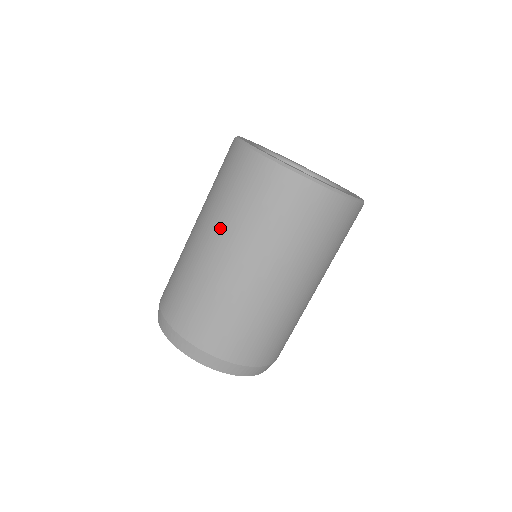
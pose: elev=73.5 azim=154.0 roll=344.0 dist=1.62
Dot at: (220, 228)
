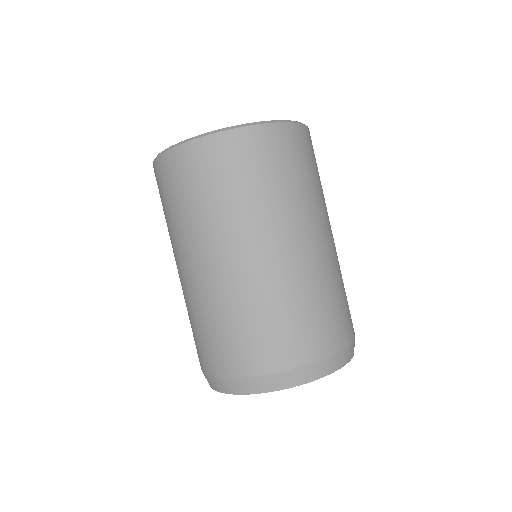
Dot at: occluded
